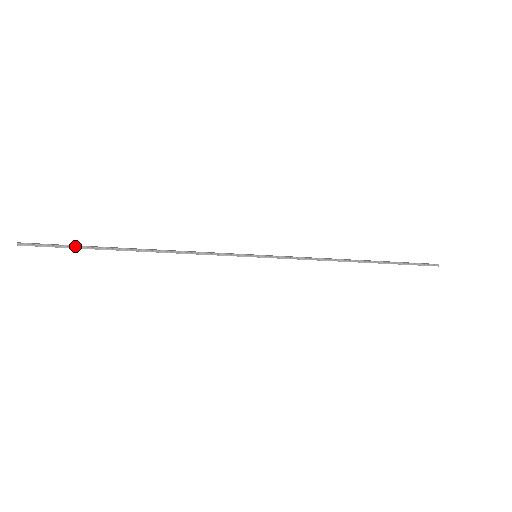
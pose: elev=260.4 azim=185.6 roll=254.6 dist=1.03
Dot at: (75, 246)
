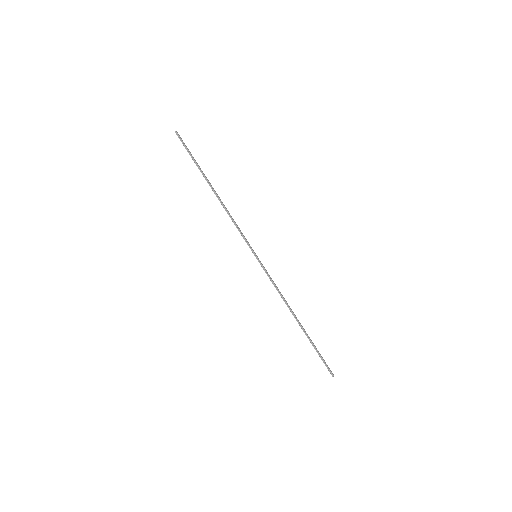
Dot at: (193, 158)
